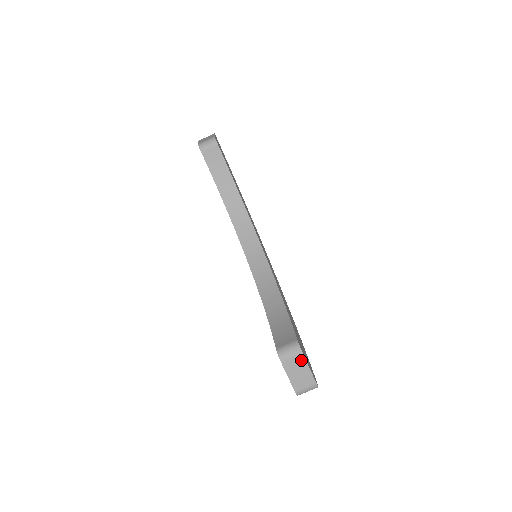
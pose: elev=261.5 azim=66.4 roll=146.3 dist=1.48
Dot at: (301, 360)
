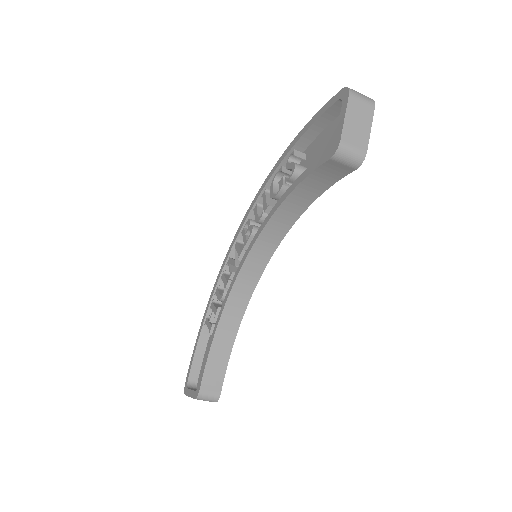
Dot at: occluded
